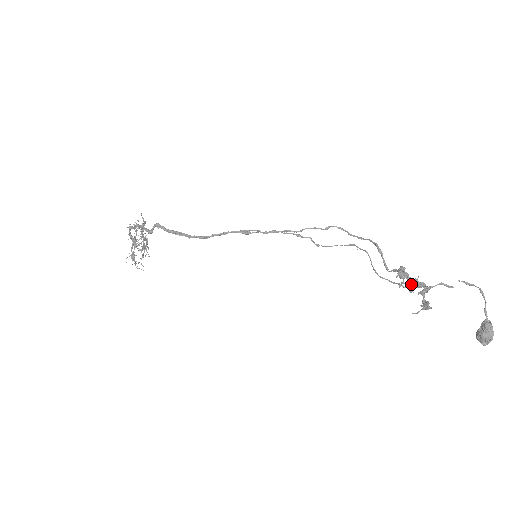
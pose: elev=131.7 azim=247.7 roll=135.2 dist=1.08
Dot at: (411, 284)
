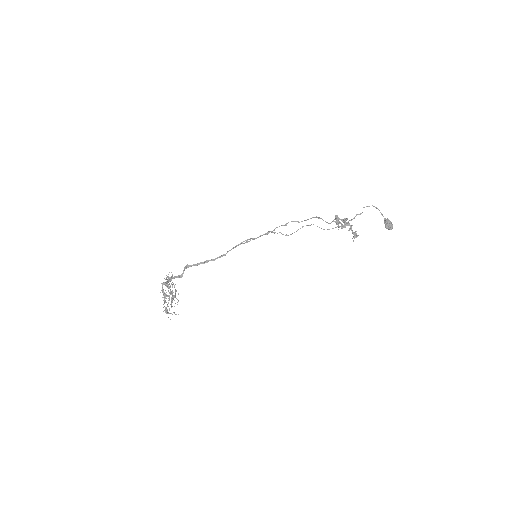
Dot at: (345, 220)
